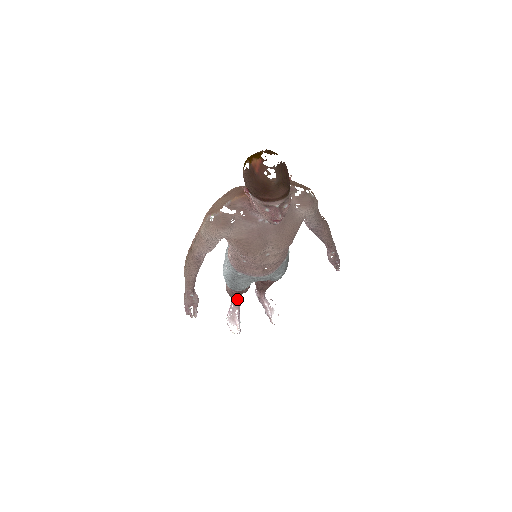
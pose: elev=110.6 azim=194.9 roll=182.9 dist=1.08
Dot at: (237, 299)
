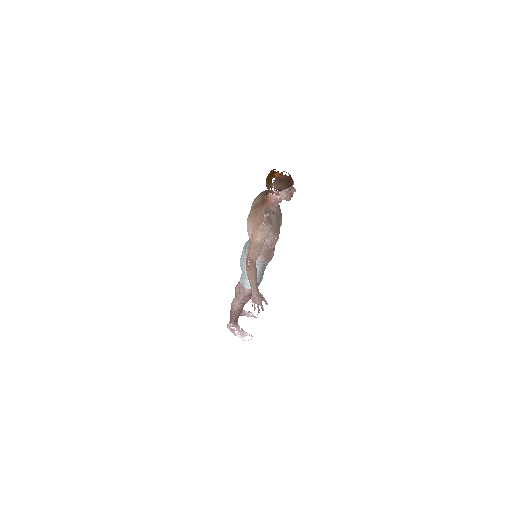
Dot at: occluded
